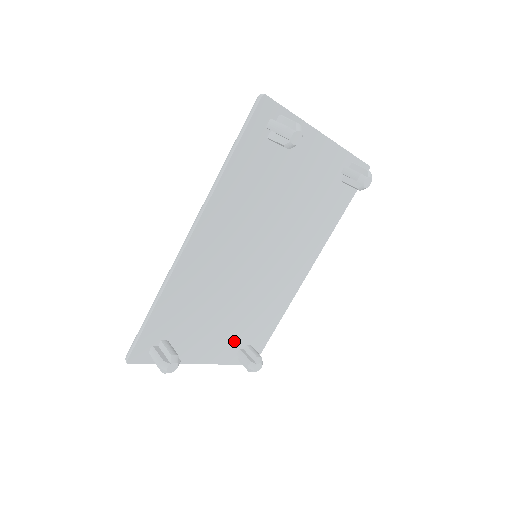
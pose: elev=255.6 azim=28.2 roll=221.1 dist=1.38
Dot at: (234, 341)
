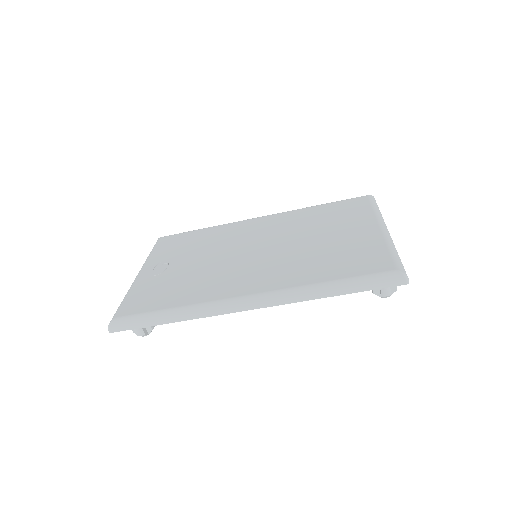
Dot at: occluded
